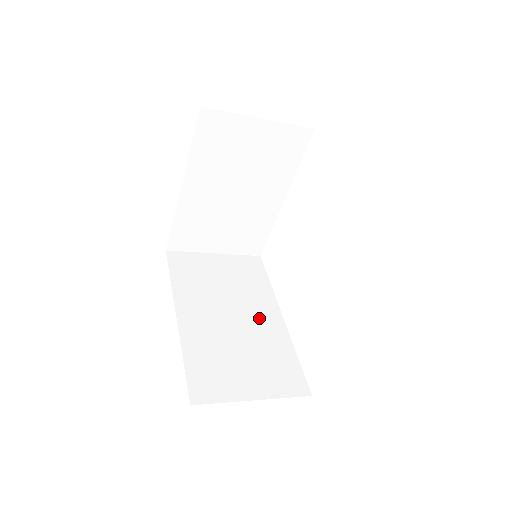
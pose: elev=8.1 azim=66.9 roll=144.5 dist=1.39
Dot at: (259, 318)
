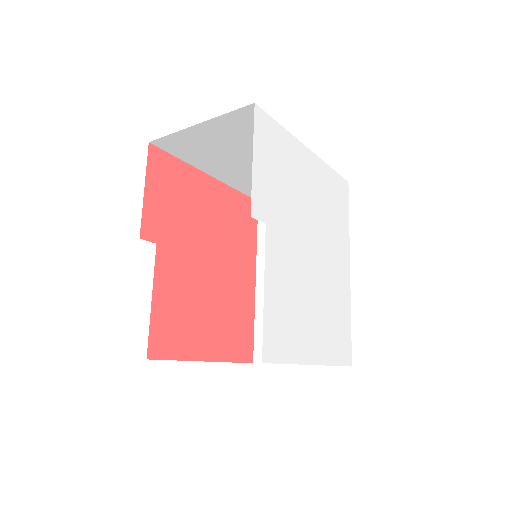
Dot at: occluded
